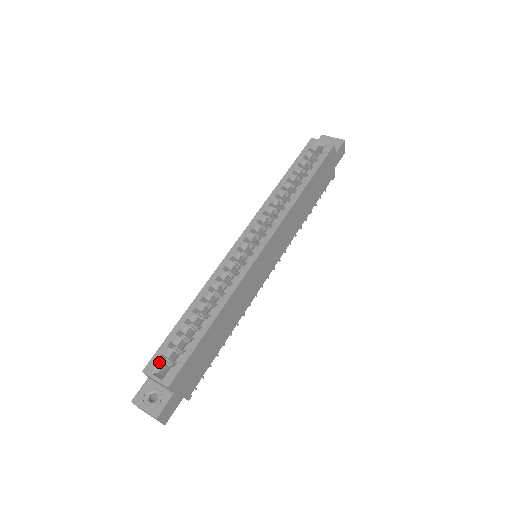
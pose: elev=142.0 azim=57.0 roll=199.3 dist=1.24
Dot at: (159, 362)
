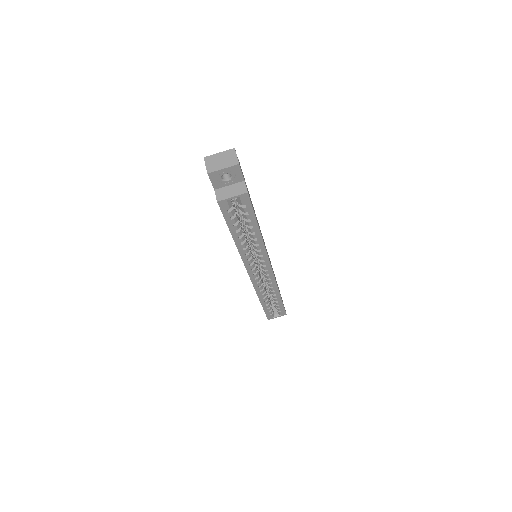
Dot at: (272, 315)
